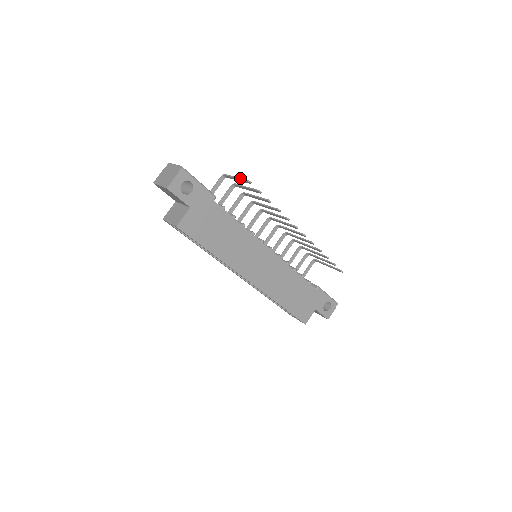
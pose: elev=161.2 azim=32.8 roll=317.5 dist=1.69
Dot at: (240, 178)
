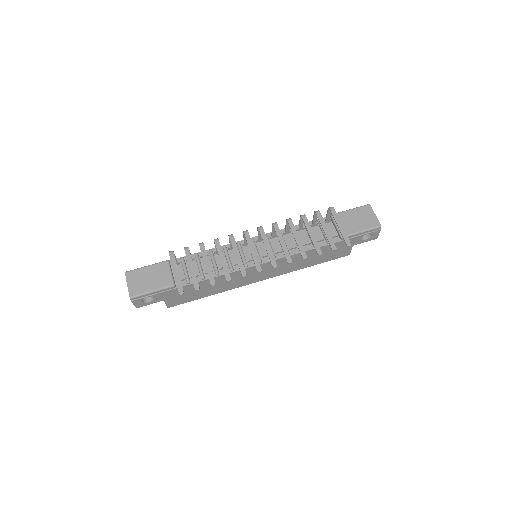
Dot at: occluded
